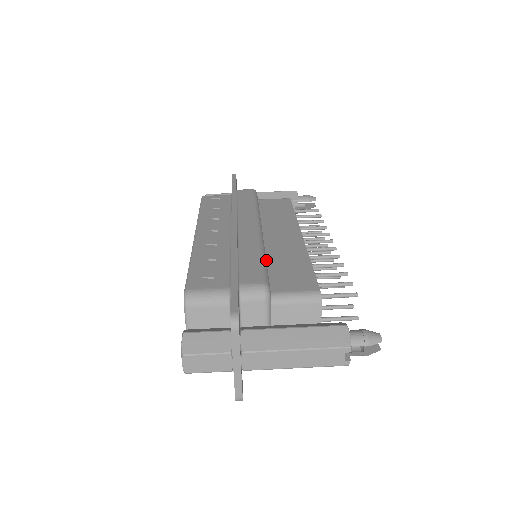
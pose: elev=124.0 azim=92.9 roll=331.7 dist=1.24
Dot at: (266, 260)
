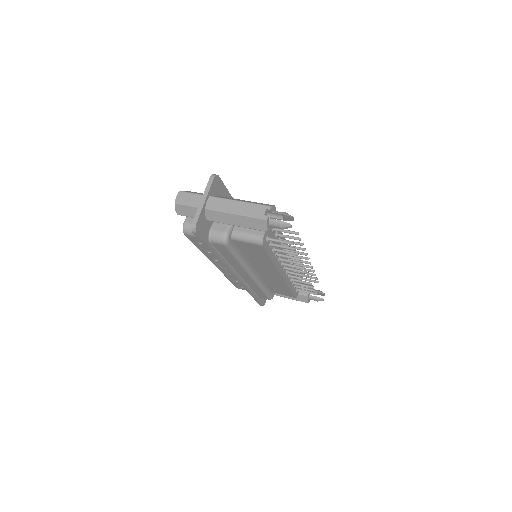
Dot at: occluded
